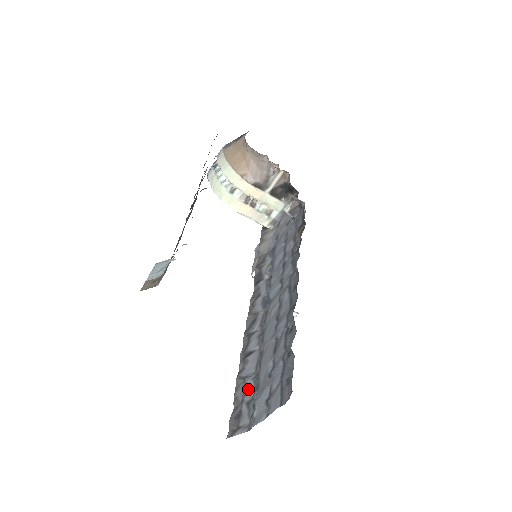
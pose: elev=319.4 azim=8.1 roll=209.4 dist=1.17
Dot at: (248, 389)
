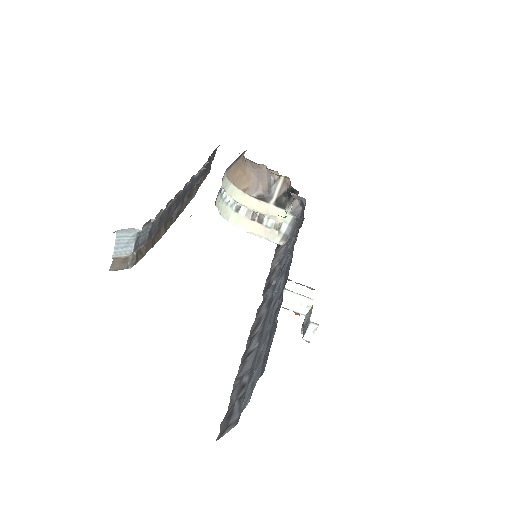
Dot at: (243, 386)
